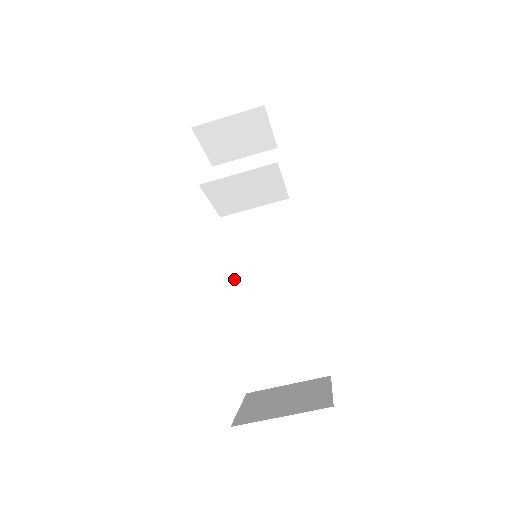
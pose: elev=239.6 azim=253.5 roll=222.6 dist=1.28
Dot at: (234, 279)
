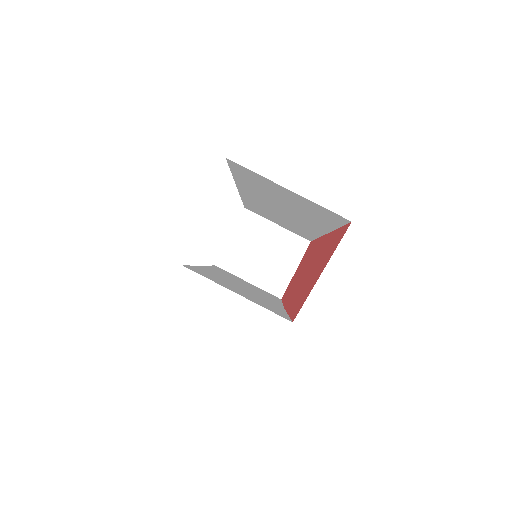
Dot at: (210, 268)
